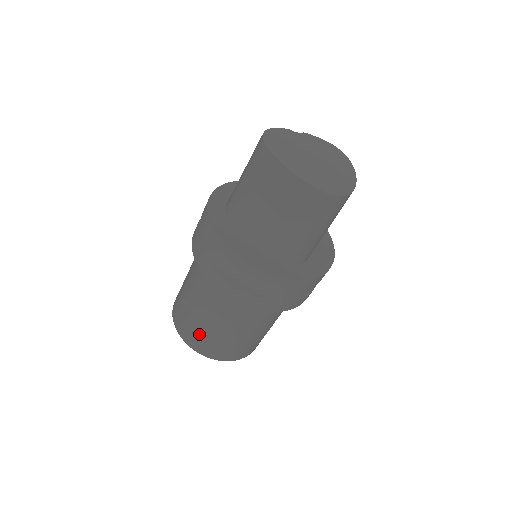
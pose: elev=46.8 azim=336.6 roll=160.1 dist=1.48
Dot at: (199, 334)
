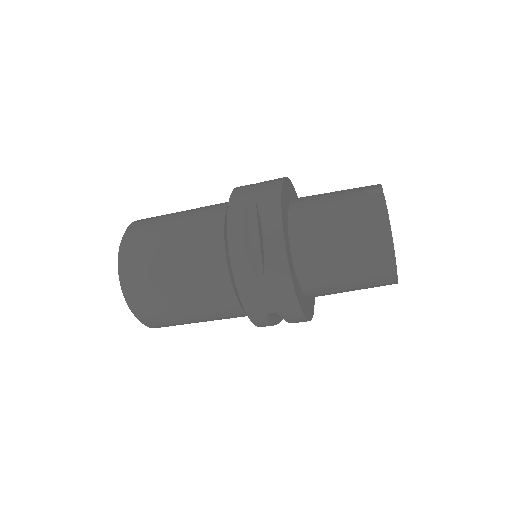
Dot at: (175, 324)
